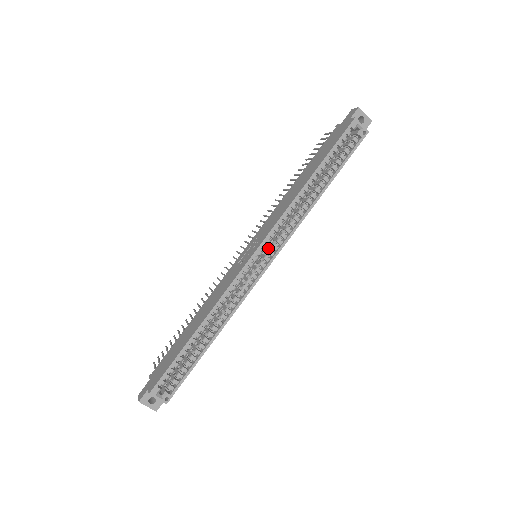
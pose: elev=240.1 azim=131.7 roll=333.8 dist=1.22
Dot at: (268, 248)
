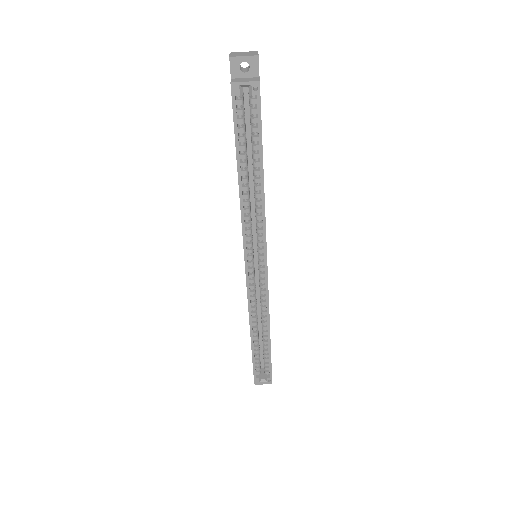
Dot at: (257, 251)
